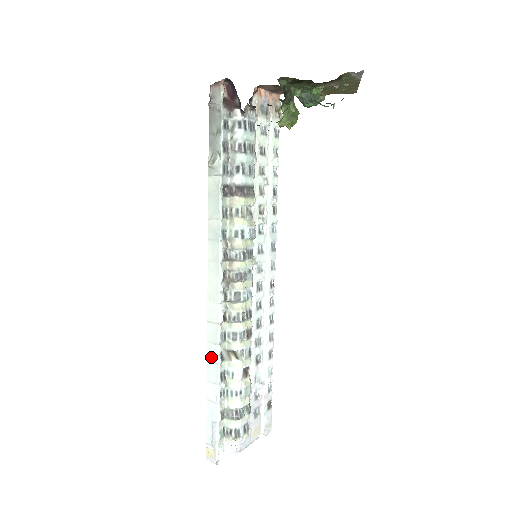
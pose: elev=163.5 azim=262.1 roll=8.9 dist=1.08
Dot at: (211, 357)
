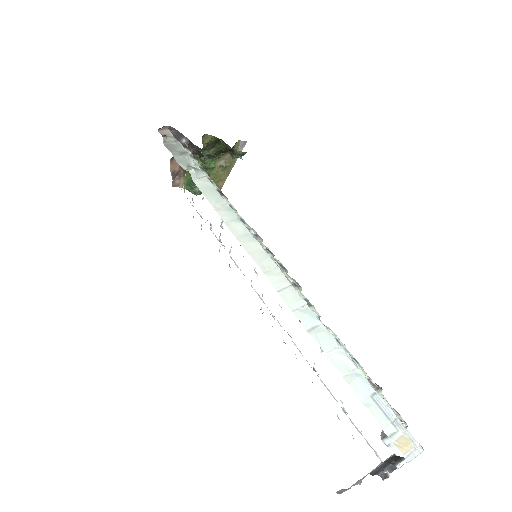
Dot at: (309, 324)
